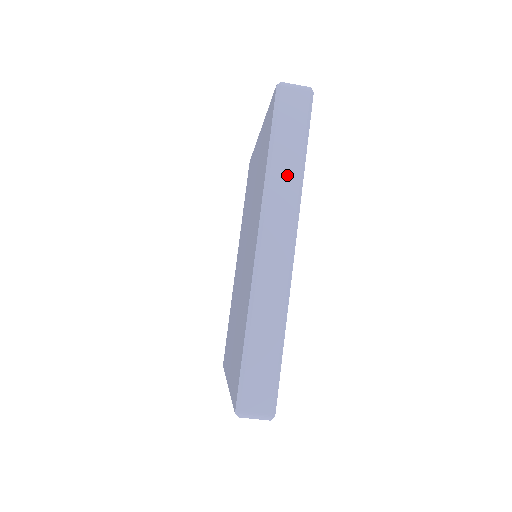
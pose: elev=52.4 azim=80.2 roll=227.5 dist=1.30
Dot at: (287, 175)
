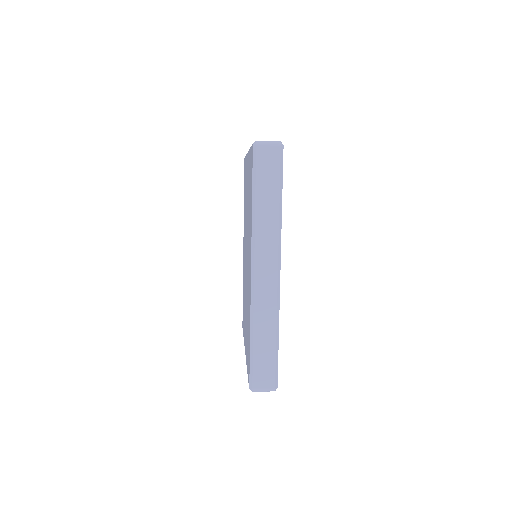
Dot at: (268, 218)
